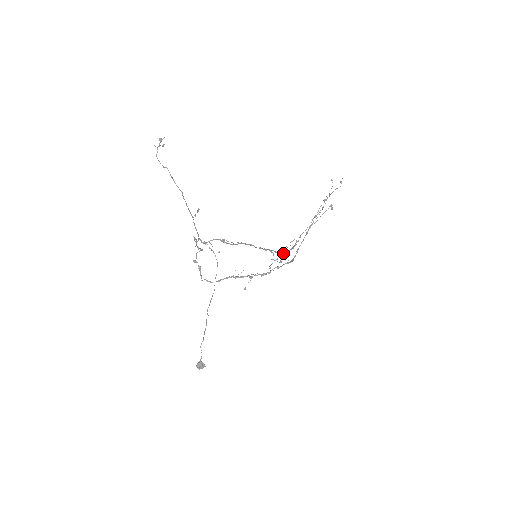
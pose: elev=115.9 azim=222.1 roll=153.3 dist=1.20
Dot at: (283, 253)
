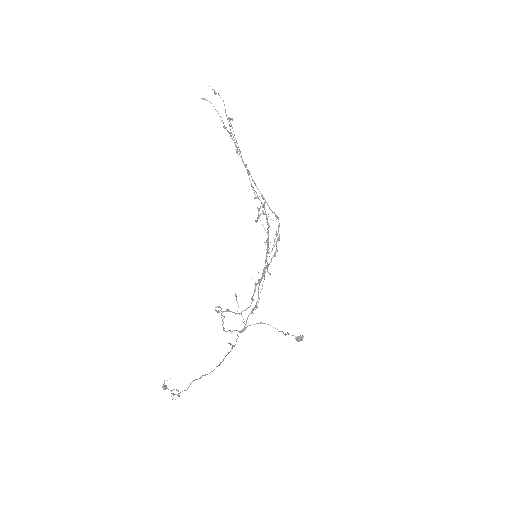
Dot at: (268, 226)
